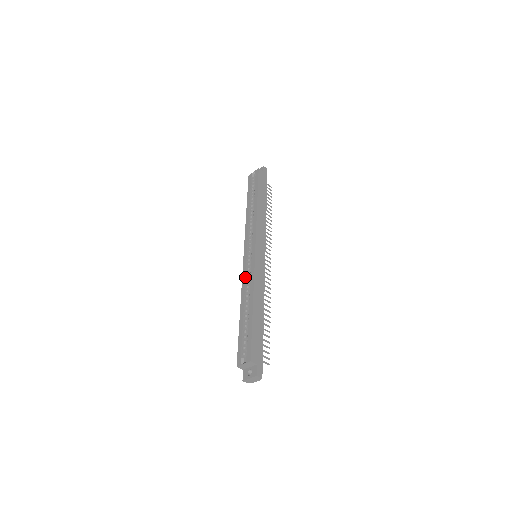
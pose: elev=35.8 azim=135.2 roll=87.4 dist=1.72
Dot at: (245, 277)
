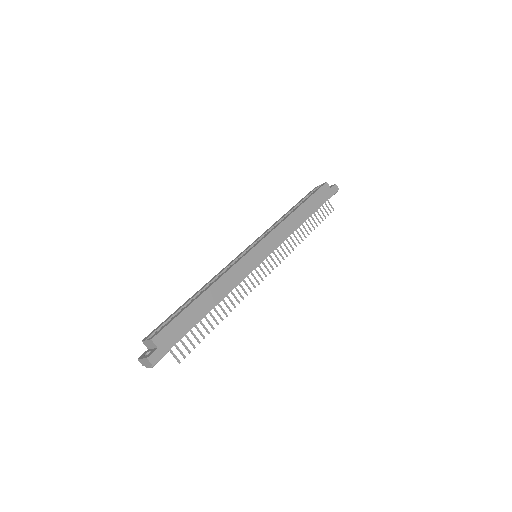
Dot at: (226, 267)
